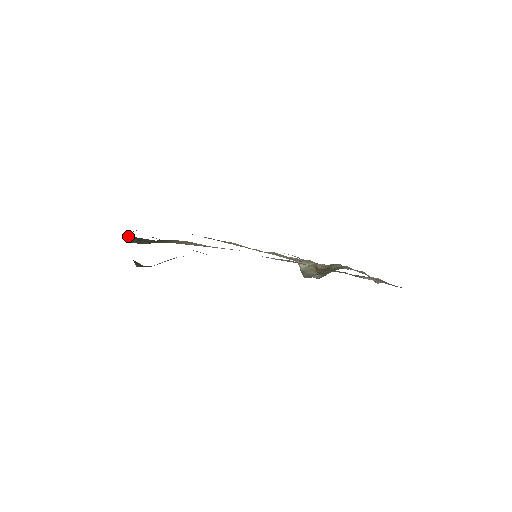
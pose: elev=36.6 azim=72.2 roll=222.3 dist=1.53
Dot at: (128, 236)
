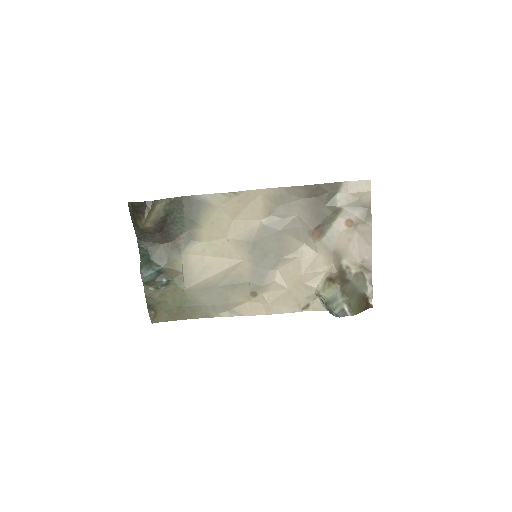
Dot at: (142, 263)
